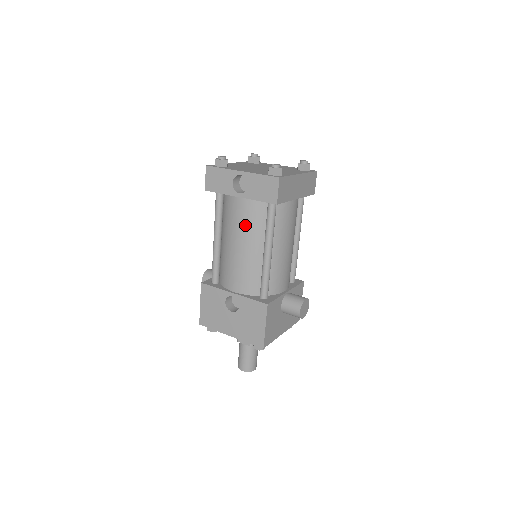
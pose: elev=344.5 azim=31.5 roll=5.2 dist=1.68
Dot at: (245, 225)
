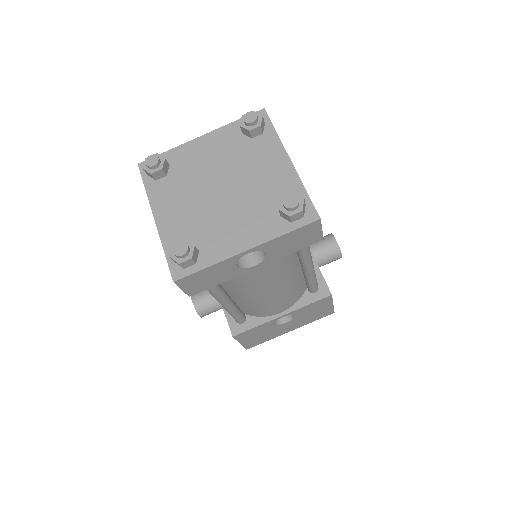
Dot at: (273, 275)
